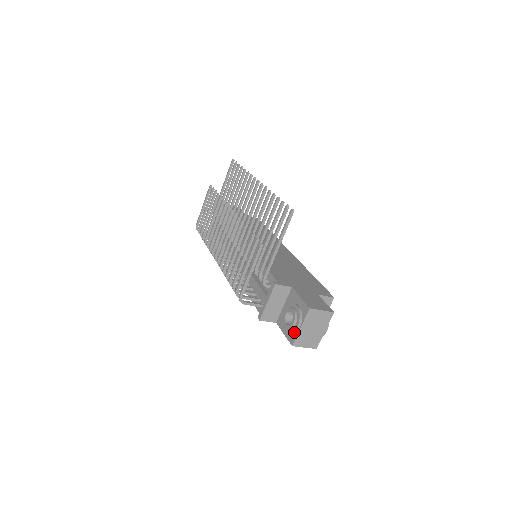
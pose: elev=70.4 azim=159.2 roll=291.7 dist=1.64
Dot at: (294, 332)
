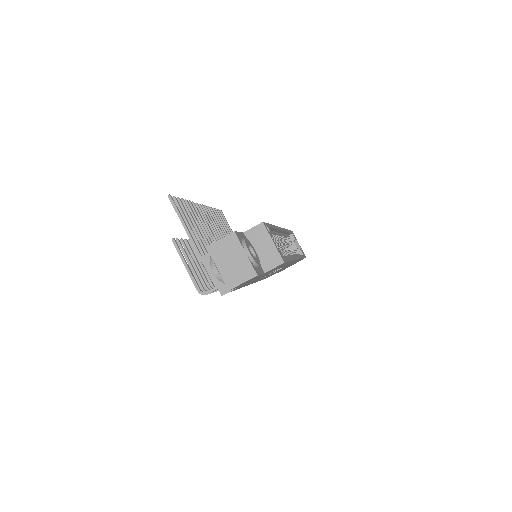
Dot at: (220, 278)
